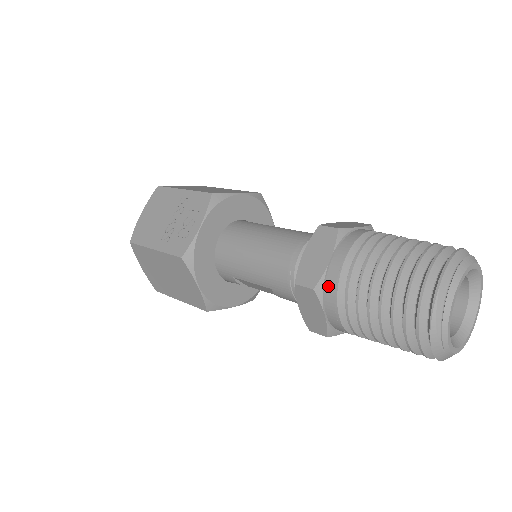
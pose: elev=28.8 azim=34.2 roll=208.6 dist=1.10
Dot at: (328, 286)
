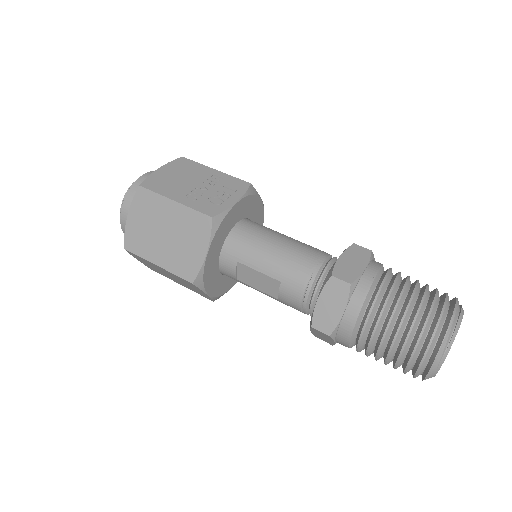
Dot at: (360, 287)
